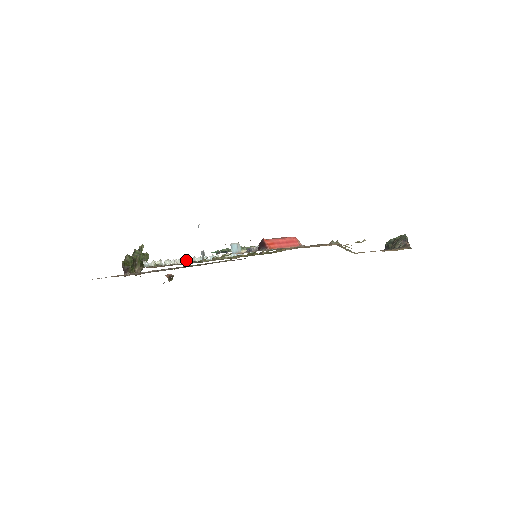
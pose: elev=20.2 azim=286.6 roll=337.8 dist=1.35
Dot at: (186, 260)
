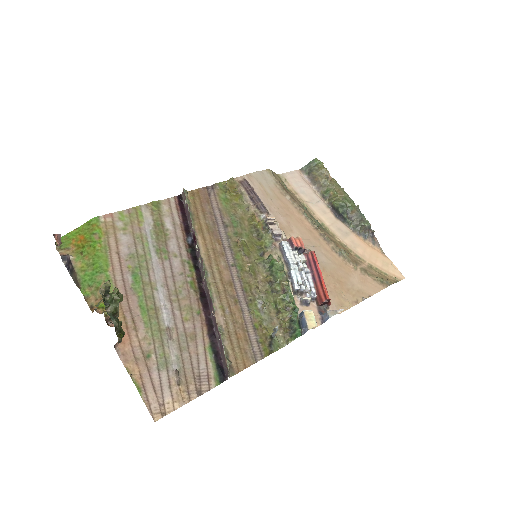
Dot at: (213, 307)
